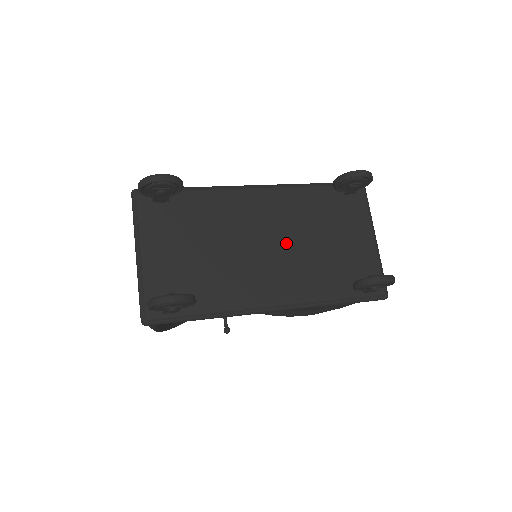
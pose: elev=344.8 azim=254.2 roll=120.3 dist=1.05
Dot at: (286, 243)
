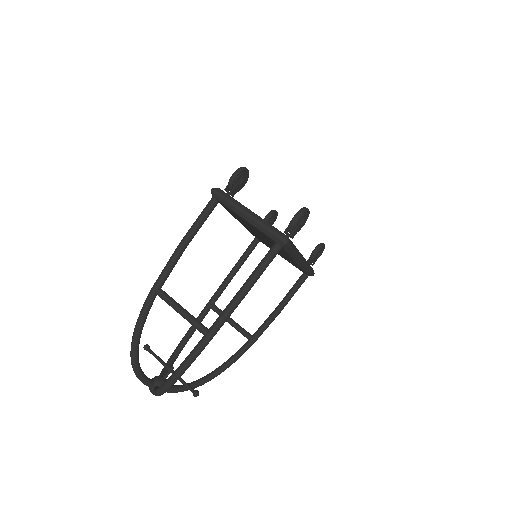
Dot at: occluded
